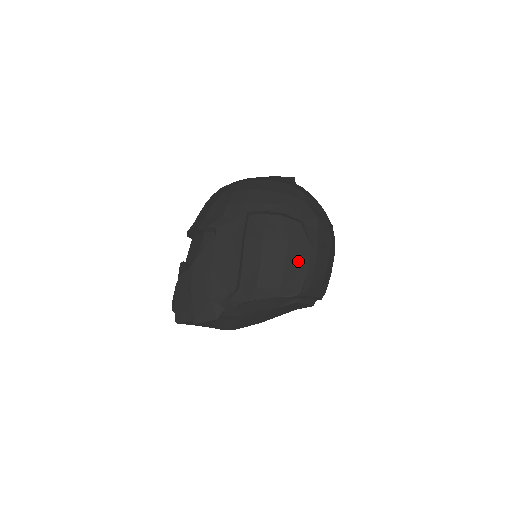
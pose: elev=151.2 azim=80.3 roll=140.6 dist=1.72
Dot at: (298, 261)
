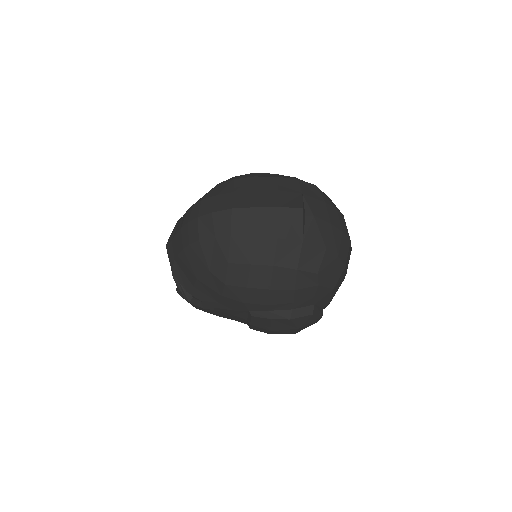
Dot at: (308, 326)
